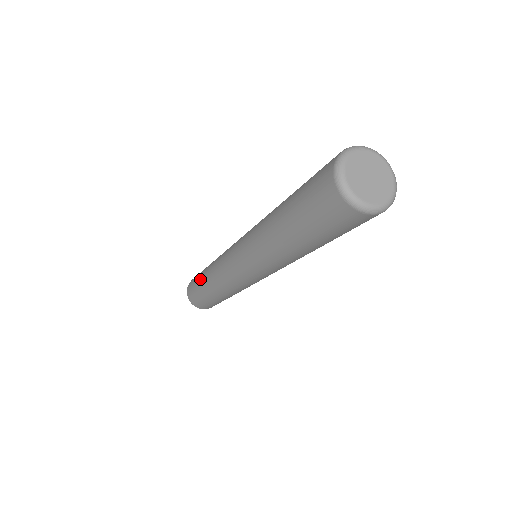
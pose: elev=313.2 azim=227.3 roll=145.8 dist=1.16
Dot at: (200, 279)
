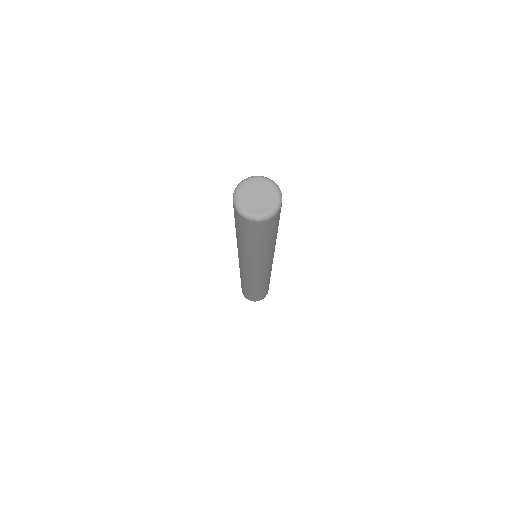
Dot at: occluded
